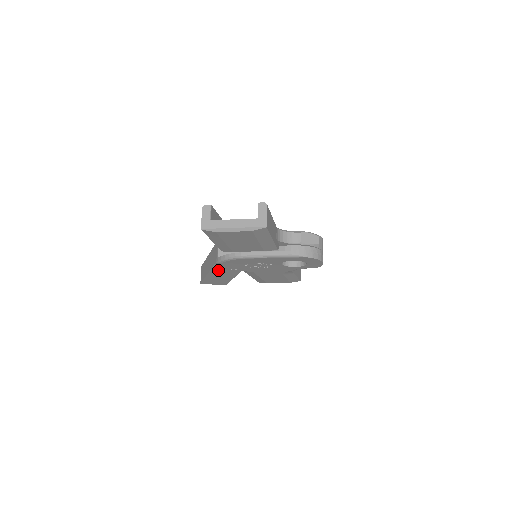
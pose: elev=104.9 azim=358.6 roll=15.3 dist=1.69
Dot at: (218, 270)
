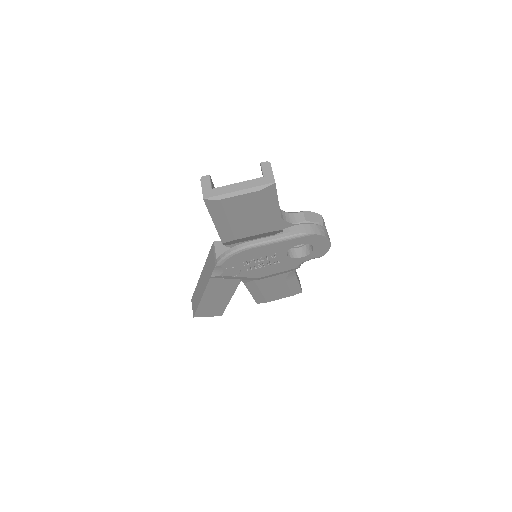
Dot at: (215, 284)
